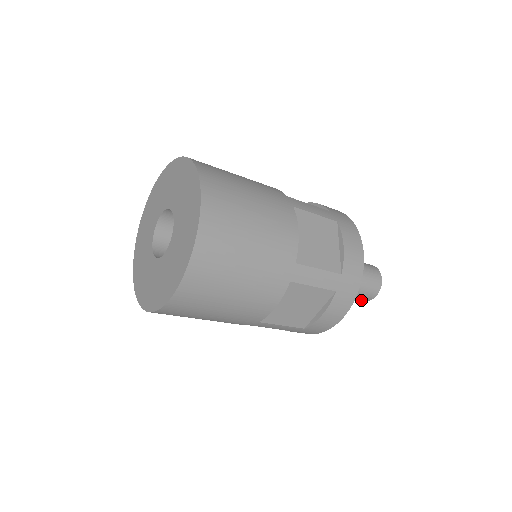
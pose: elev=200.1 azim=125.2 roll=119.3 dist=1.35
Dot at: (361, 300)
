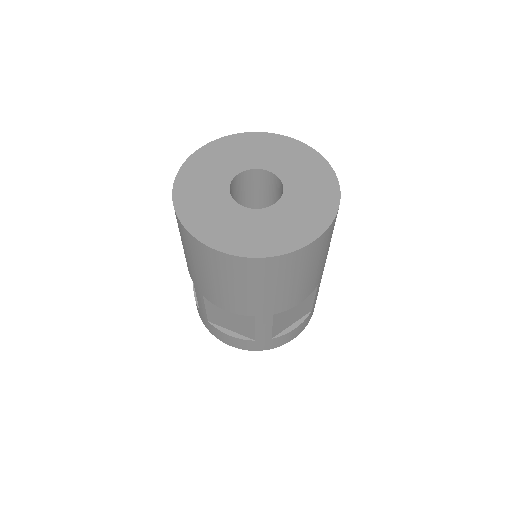
Dot at: occluded
